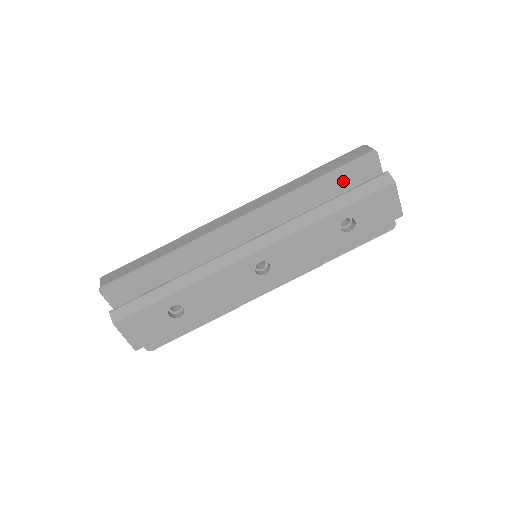
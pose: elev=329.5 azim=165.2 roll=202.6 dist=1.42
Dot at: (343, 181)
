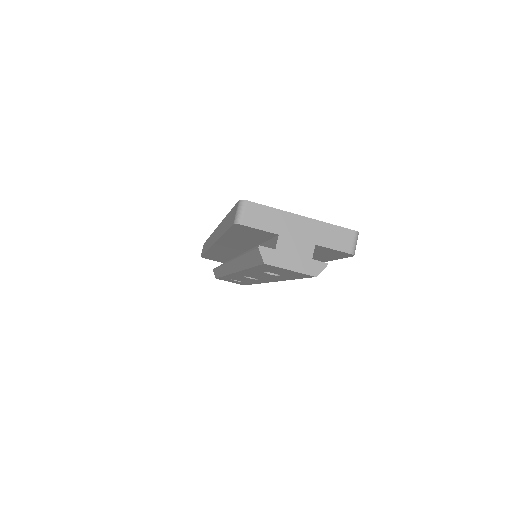
Dot at: (245, 235)
